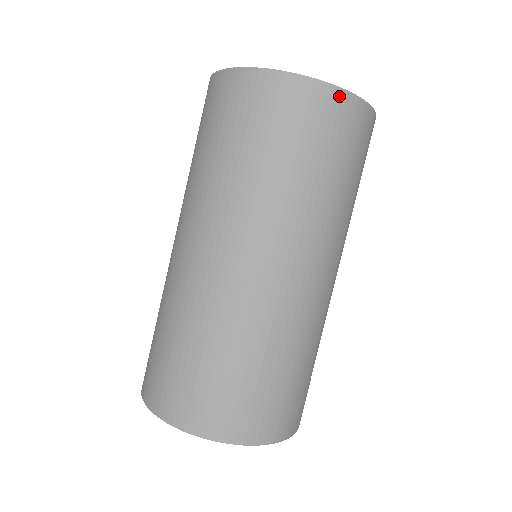
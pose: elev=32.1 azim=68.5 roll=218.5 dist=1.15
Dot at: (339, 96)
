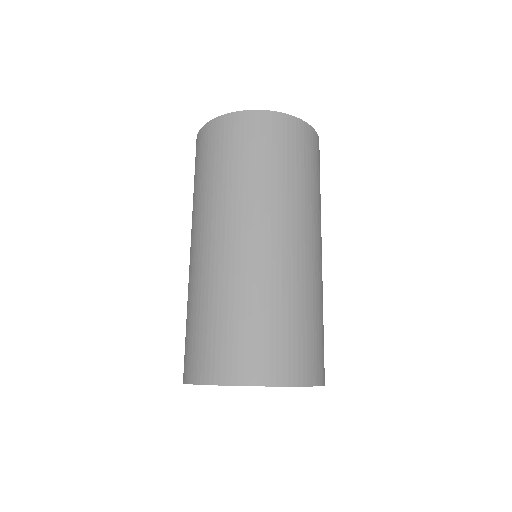
Dot at: (291, 120)
